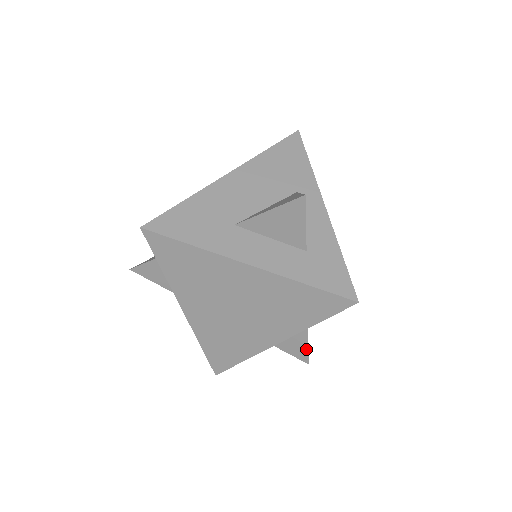
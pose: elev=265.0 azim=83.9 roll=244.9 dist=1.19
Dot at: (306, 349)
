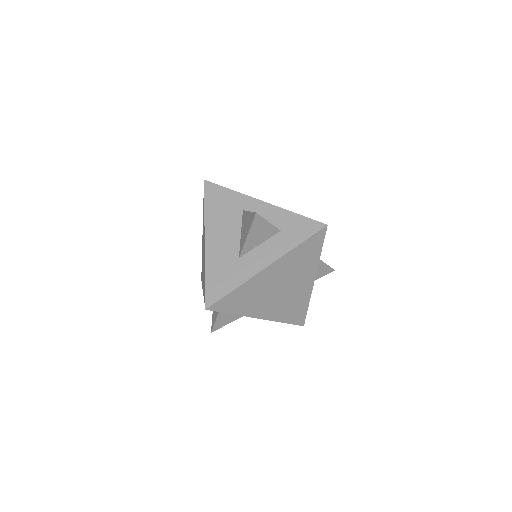
Dot at: (326, 266)
